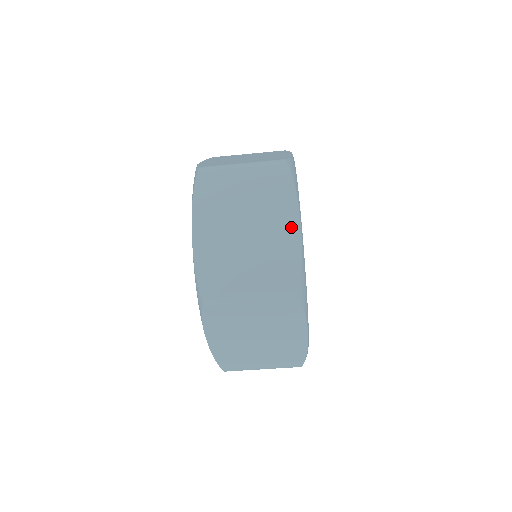
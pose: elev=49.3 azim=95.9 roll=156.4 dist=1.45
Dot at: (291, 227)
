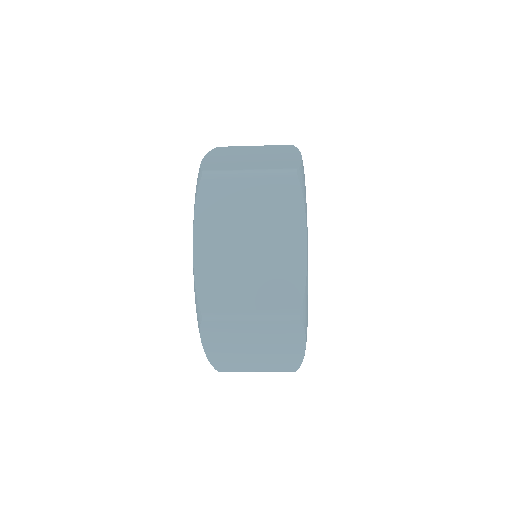
Dot at: (297, 244)
